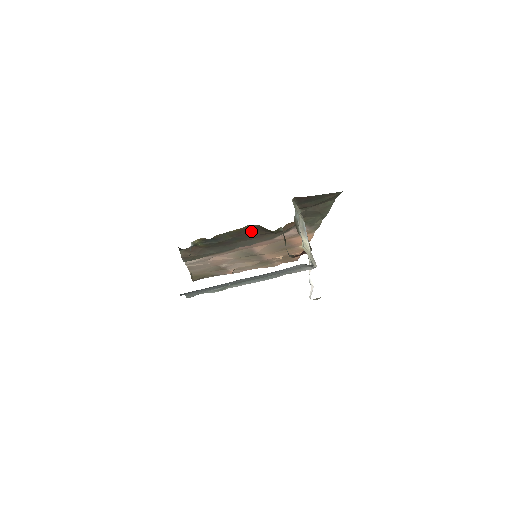
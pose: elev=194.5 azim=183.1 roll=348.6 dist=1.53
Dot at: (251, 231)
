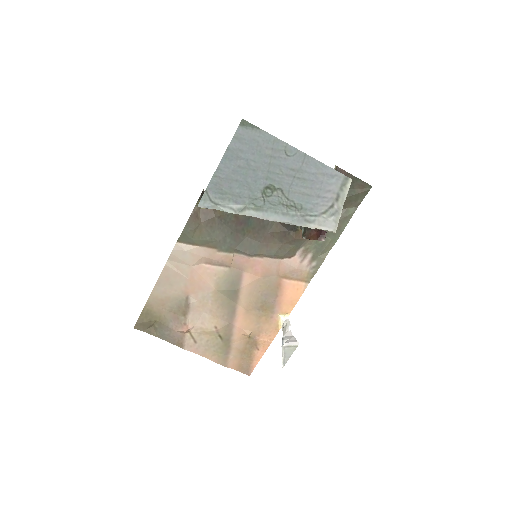
Dot at: occluded
